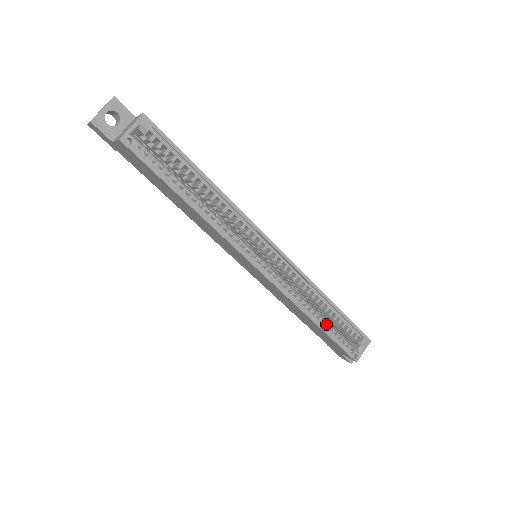
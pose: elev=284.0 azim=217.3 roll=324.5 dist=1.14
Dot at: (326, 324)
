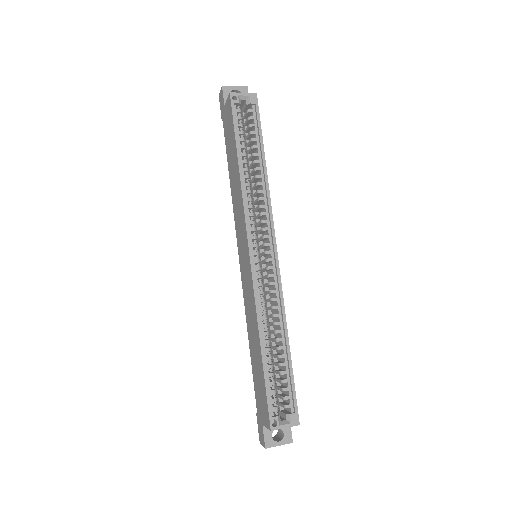
Dot at: (270, 362)
